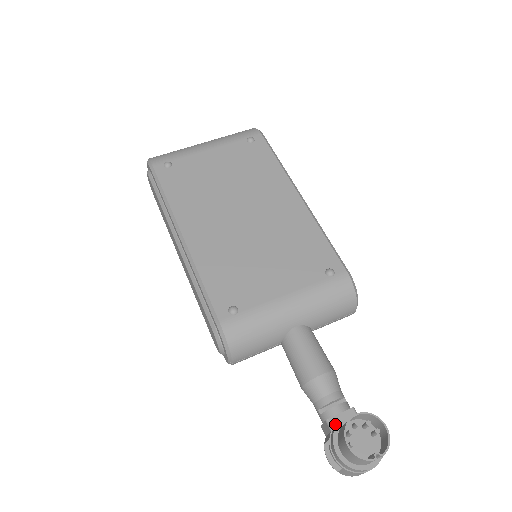
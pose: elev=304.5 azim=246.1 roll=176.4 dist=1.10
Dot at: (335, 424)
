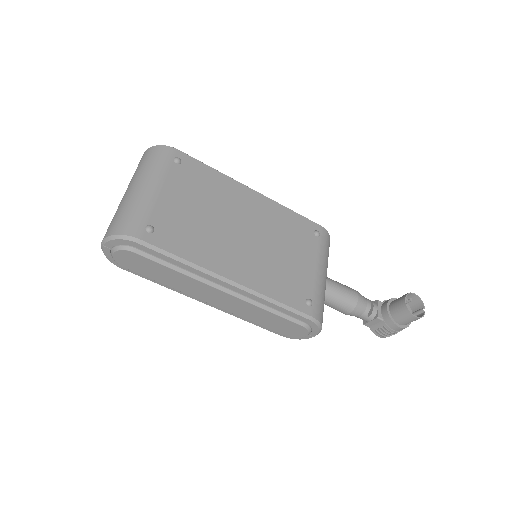
Dot at: (381, 315)
